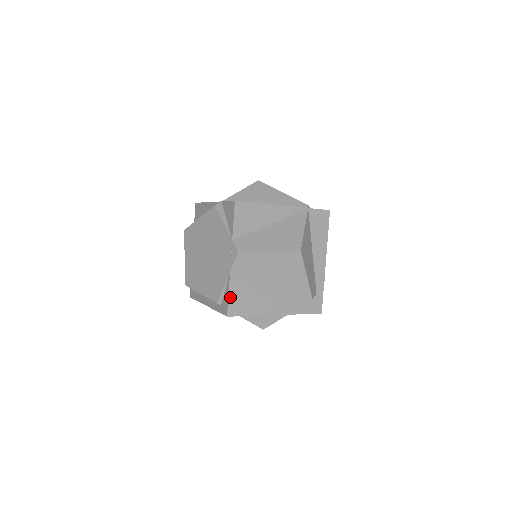
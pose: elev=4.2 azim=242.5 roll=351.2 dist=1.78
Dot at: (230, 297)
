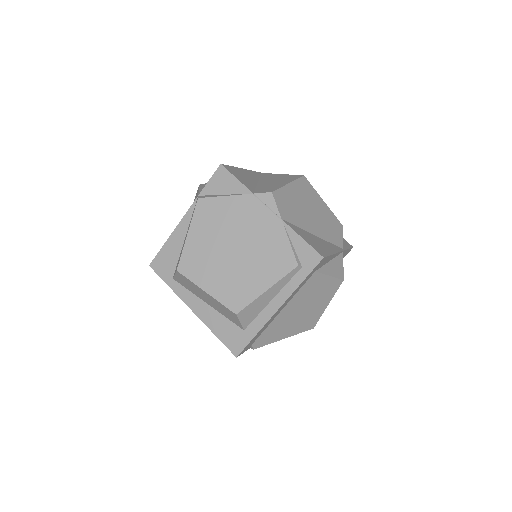
Dot at: (305, 241)
